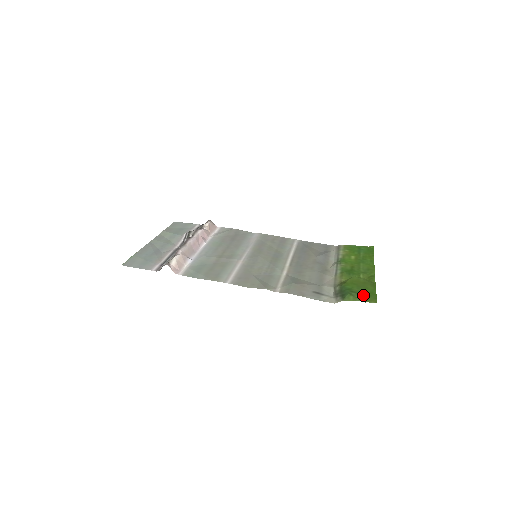
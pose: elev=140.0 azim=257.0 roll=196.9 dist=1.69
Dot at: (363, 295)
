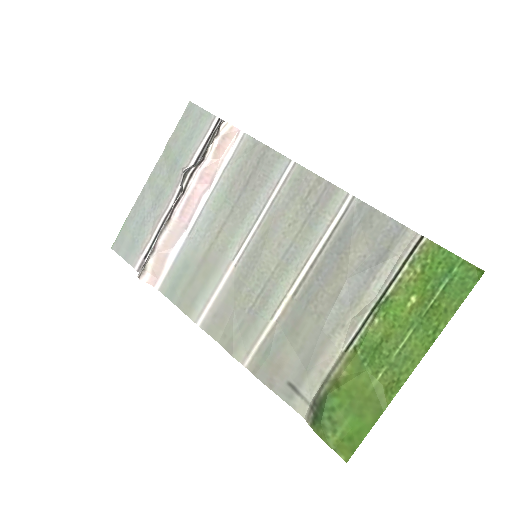
Dot at: (341, 434)
